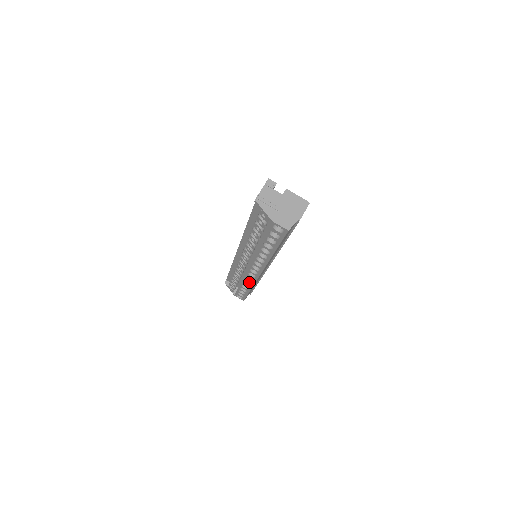
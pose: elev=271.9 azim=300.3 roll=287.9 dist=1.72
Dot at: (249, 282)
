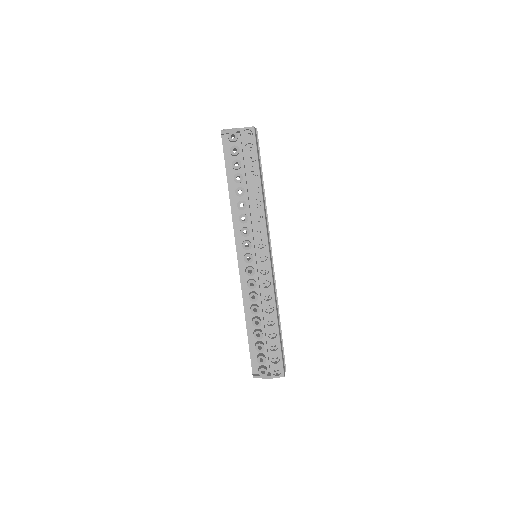
Dot at: (269, 300)
